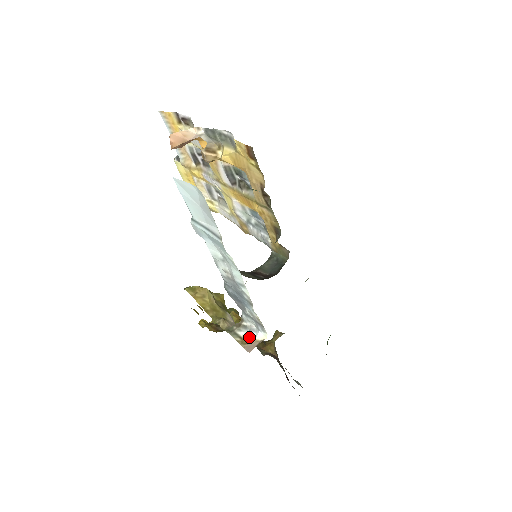
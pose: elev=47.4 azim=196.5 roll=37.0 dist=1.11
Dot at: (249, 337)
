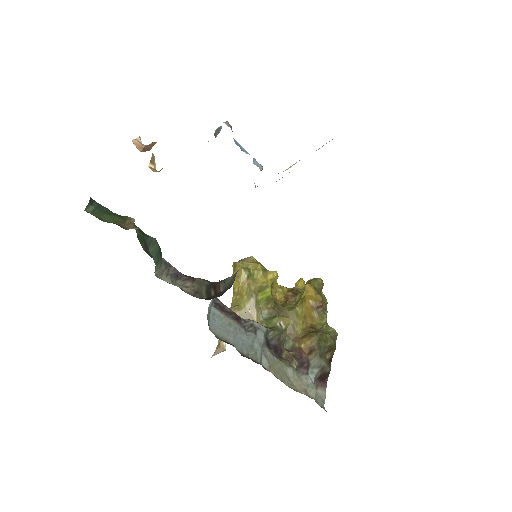
Dot at: occluded
